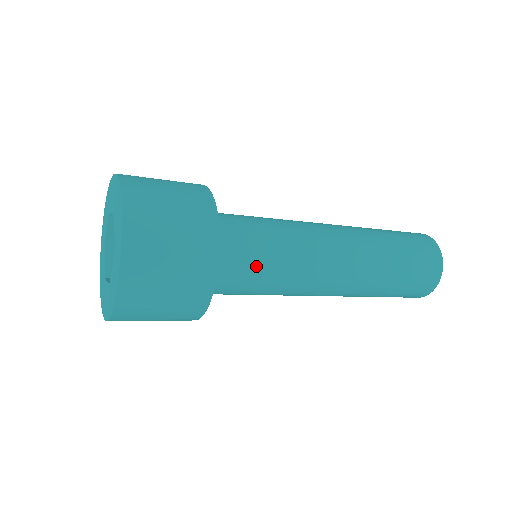
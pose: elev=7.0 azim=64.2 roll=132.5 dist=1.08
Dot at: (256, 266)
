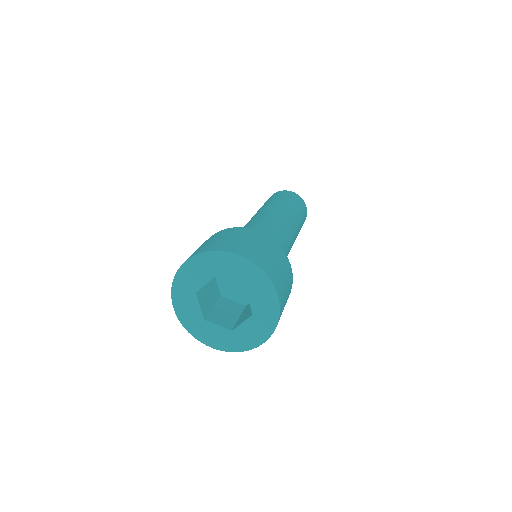
Dot at: occluded
